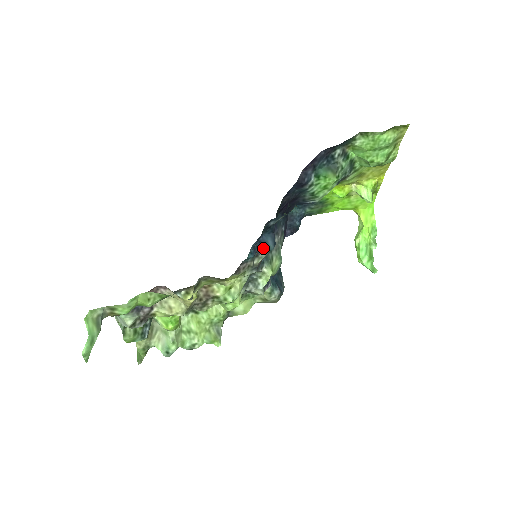
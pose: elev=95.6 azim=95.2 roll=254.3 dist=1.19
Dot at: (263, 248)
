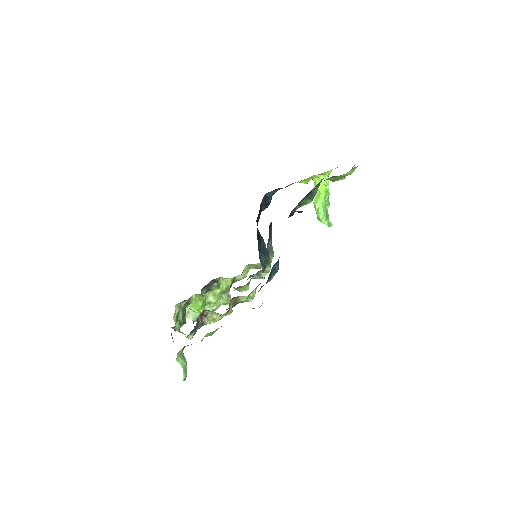
Dot at: (273, 273)
